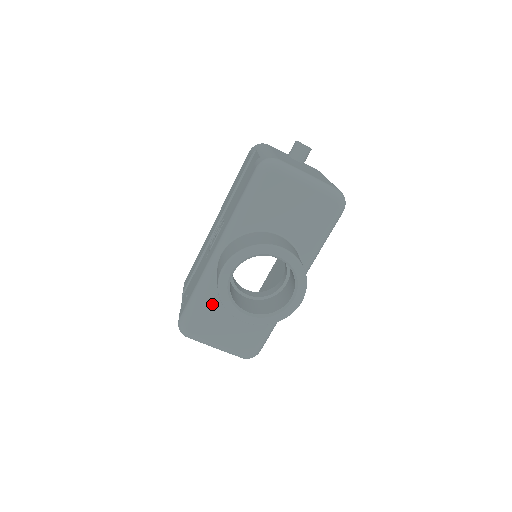
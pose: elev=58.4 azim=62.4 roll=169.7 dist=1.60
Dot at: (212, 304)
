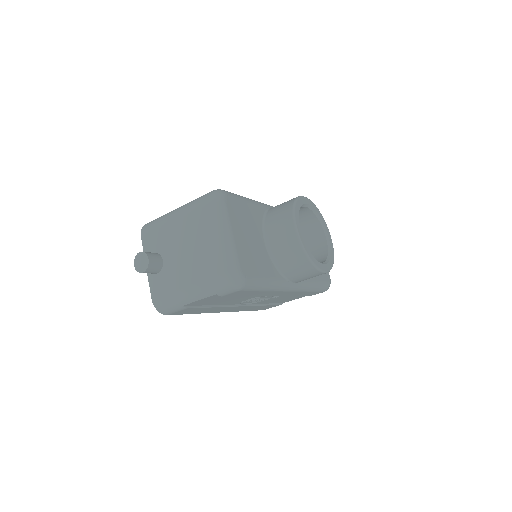
Dot at: (252, 214)
